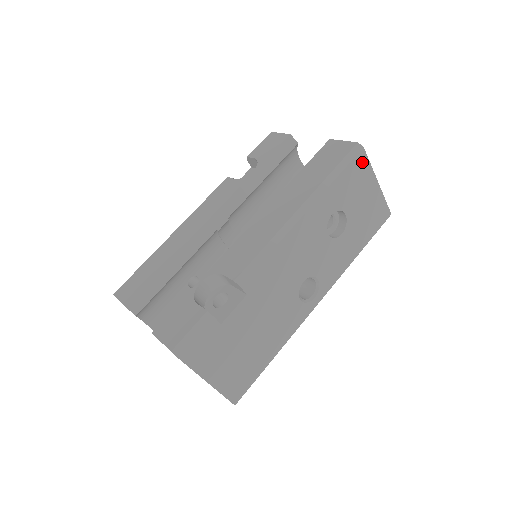
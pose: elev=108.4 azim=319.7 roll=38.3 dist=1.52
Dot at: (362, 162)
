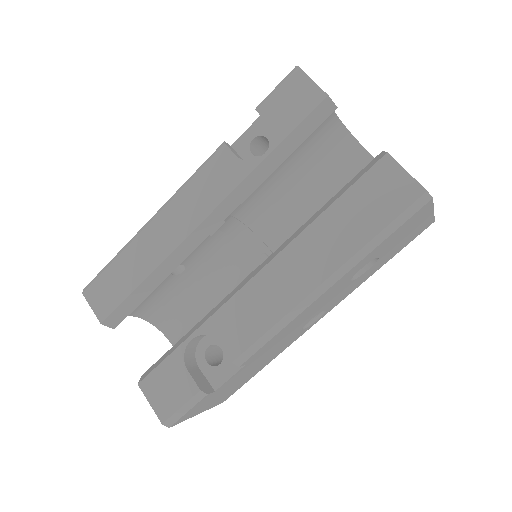
Dot at: (423, 210)
